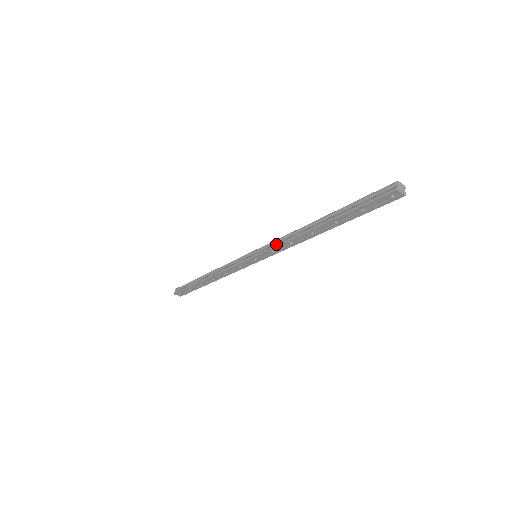
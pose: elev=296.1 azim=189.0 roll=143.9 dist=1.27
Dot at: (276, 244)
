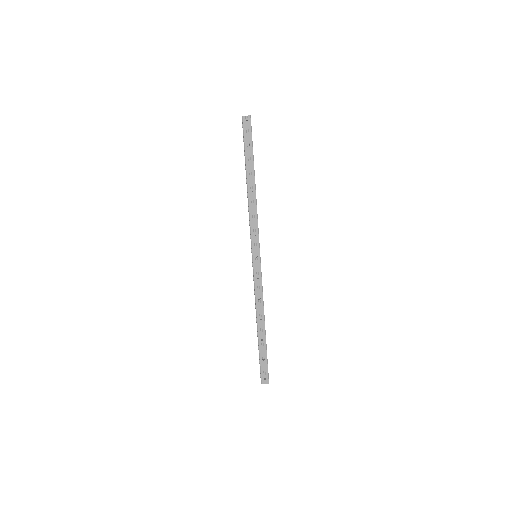
Dot at: (249, 225)
